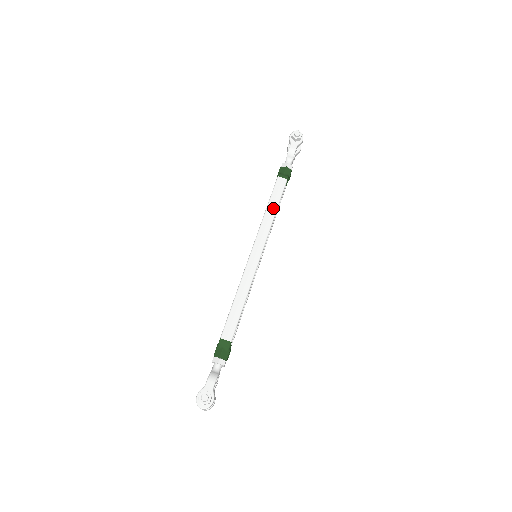
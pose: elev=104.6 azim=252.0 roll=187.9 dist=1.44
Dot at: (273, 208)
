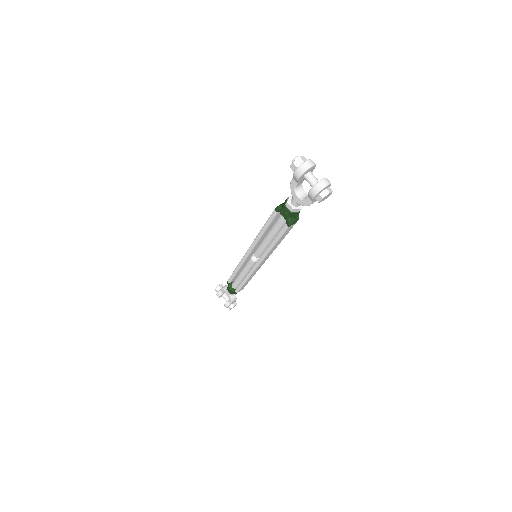
Dot at: occluded
